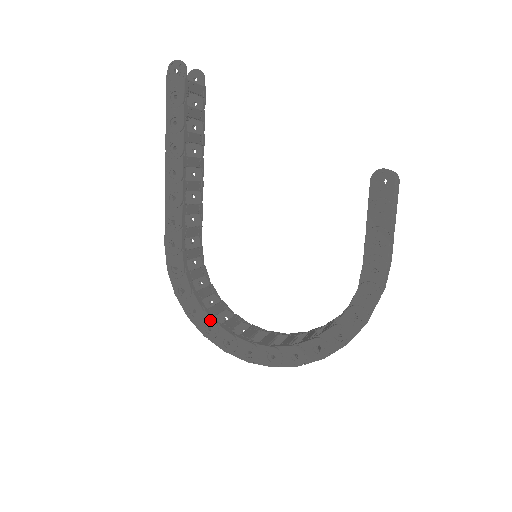
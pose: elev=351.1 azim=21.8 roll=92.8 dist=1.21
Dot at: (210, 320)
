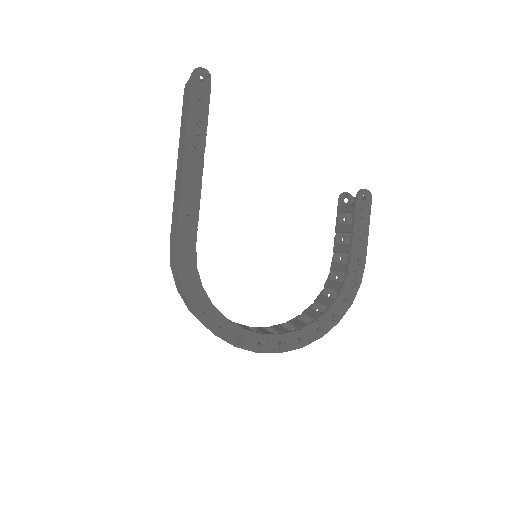
Dot at: (222, 317)
